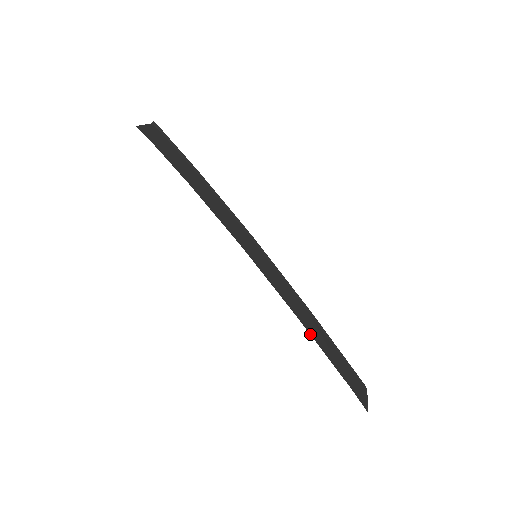
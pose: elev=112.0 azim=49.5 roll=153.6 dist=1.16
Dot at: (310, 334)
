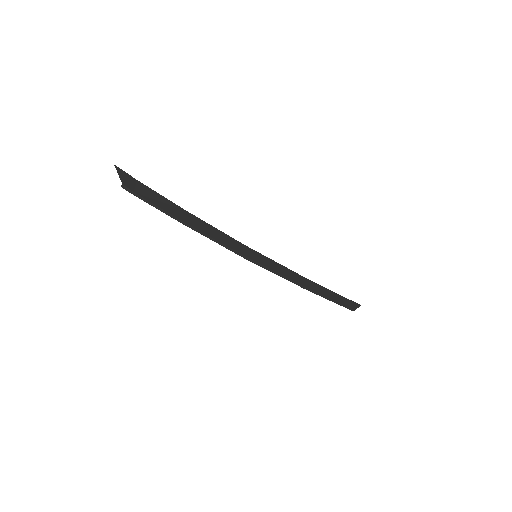
Dot at: occluded
